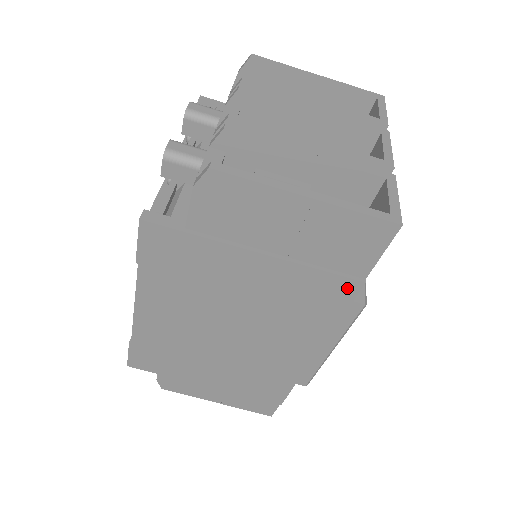
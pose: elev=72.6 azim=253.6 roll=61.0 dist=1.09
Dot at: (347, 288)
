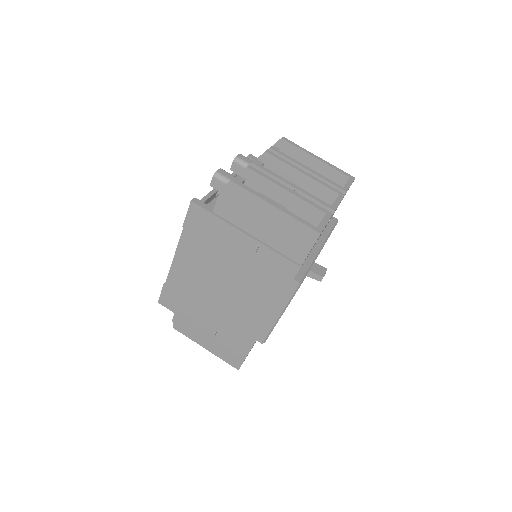
Dot at: (291, 269)
